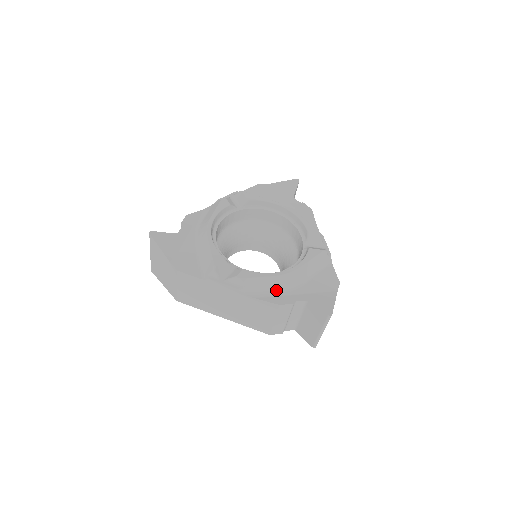
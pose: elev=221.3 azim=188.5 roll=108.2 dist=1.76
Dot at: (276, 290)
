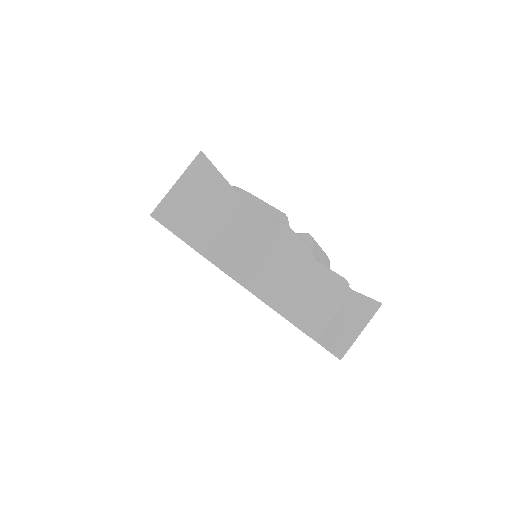
Dot at: occluded
